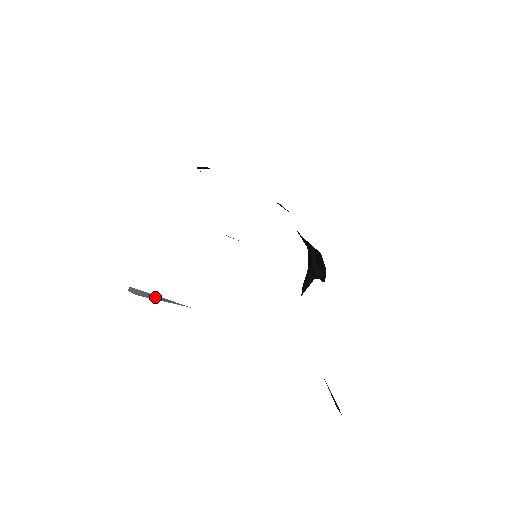
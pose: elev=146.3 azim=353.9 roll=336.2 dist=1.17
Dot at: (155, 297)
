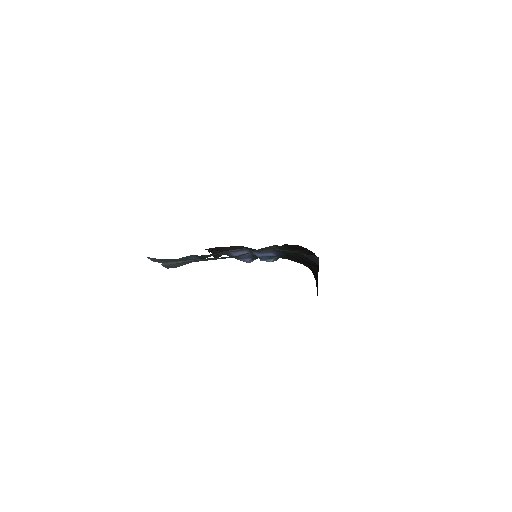
Dot at: (179, 262)
